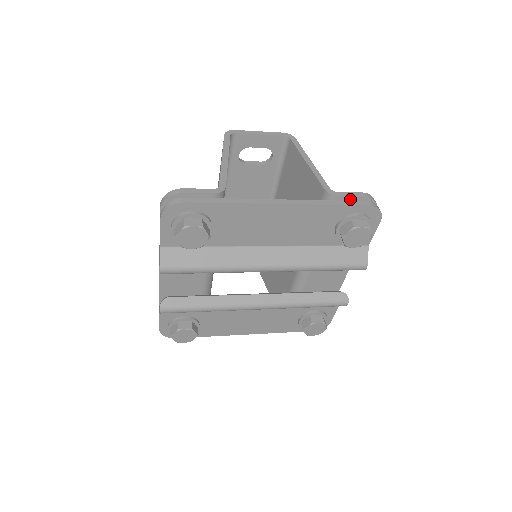
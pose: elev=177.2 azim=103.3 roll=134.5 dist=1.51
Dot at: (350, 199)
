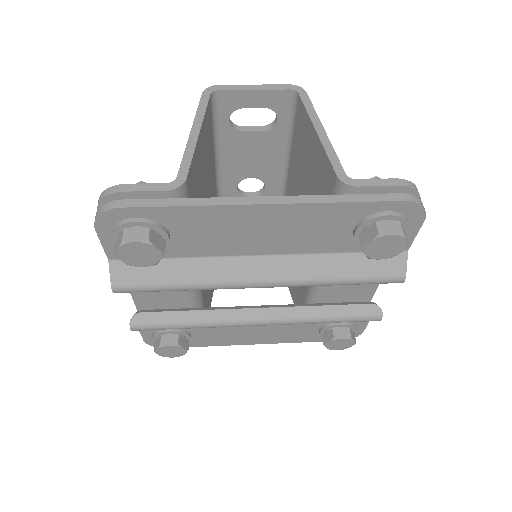
Dot at: (376, 190)
